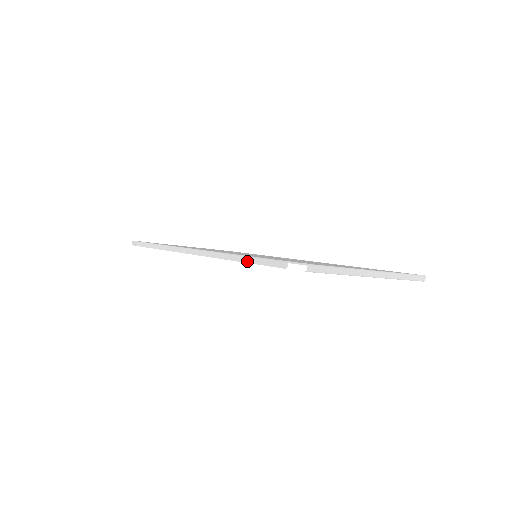
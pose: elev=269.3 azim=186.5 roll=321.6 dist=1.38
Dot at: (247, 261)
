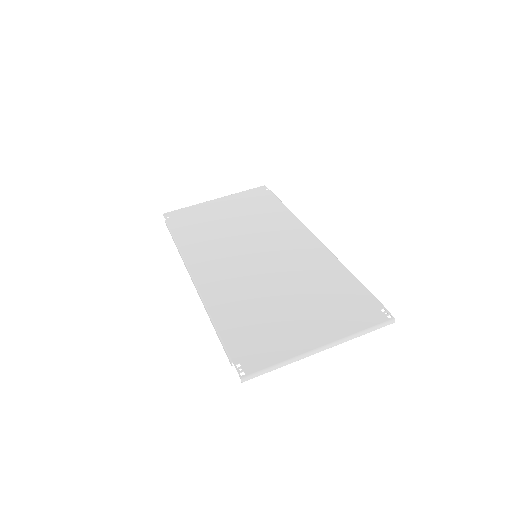
Dot at: (215, 330)
